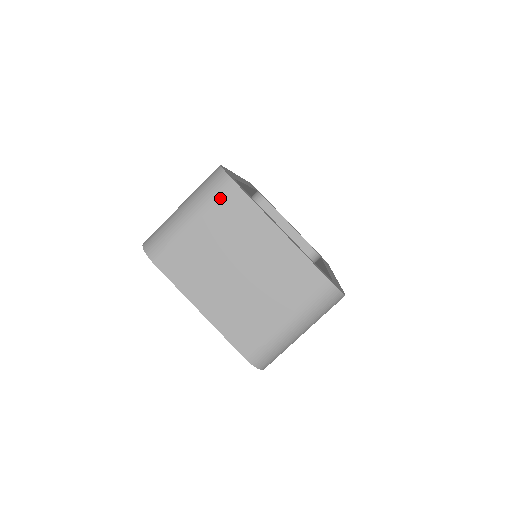
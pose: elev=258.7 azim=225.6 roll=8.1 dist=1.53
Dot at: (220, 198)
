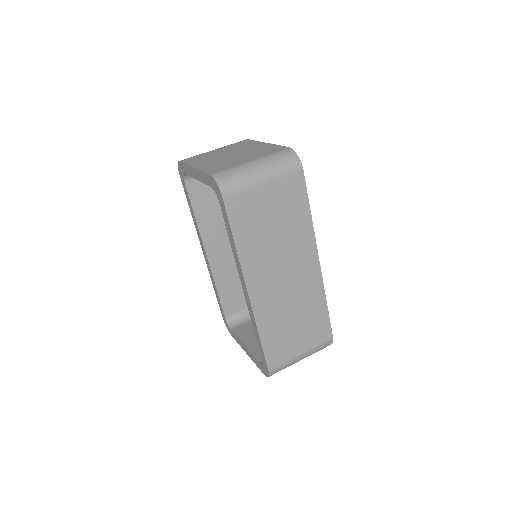
Dot at: (236, 143)
